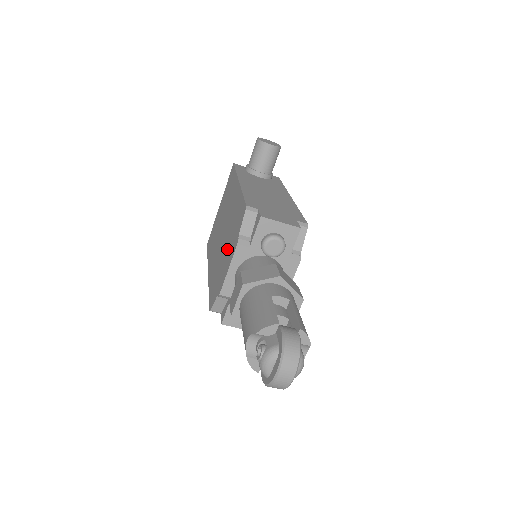
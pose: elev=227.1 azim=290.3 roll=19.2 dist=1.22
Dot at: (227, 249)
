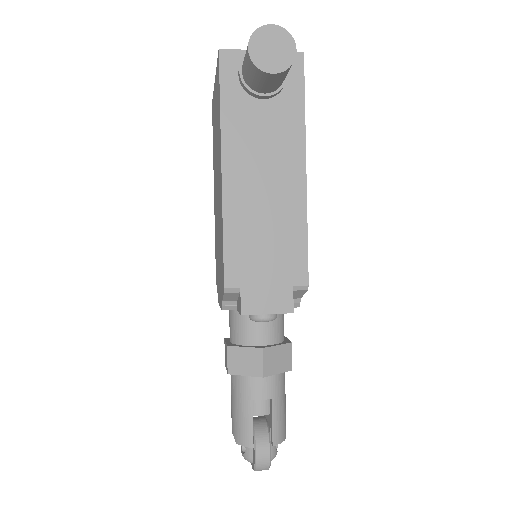
Dot at: (219, 263)
